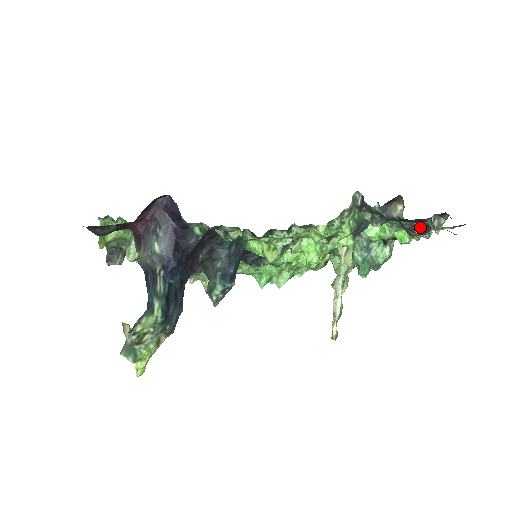
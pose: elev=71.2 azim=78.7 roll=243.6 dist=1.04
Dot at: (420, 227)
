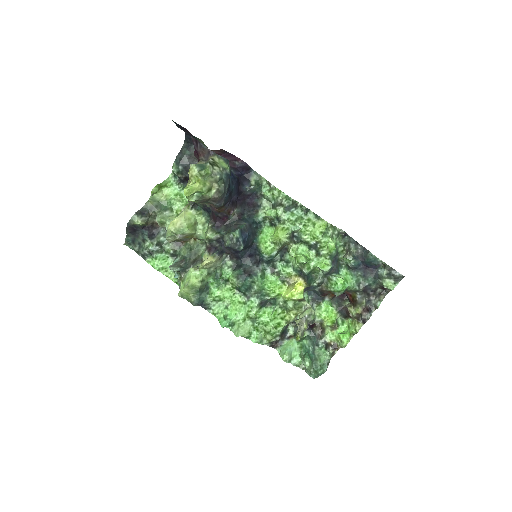
Dot at: (366, 300)
